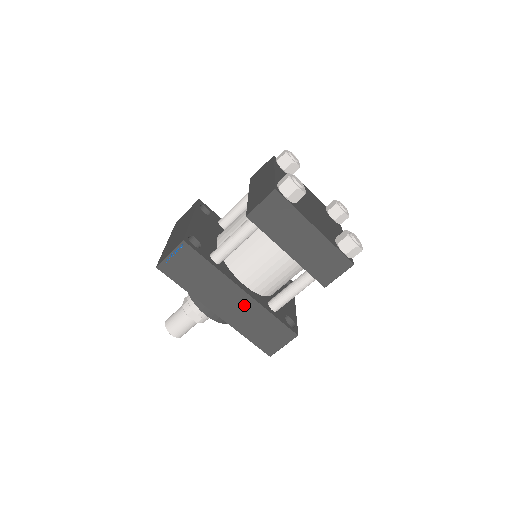
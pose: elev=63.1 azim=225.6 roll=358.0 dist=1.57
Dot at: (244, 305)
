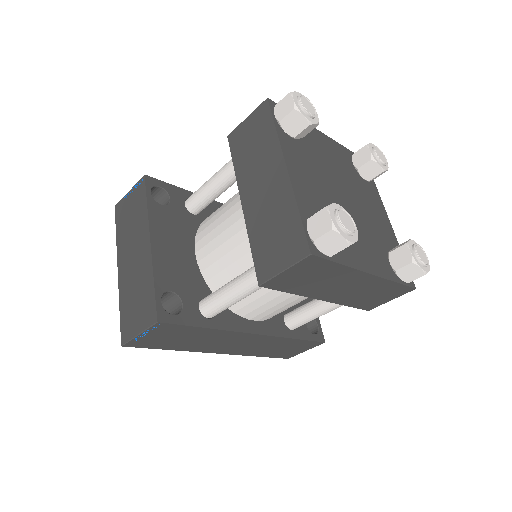
Dot at: (256, 341)
